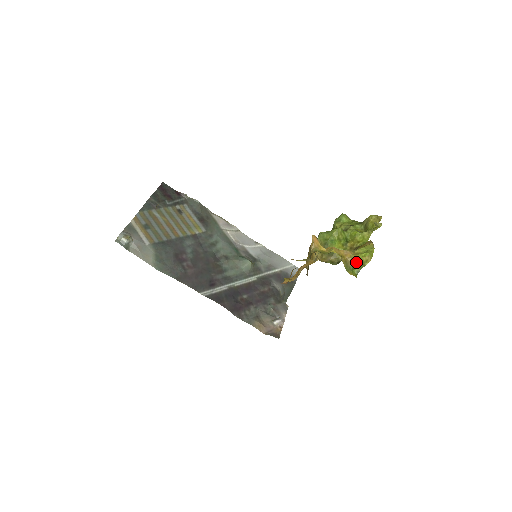
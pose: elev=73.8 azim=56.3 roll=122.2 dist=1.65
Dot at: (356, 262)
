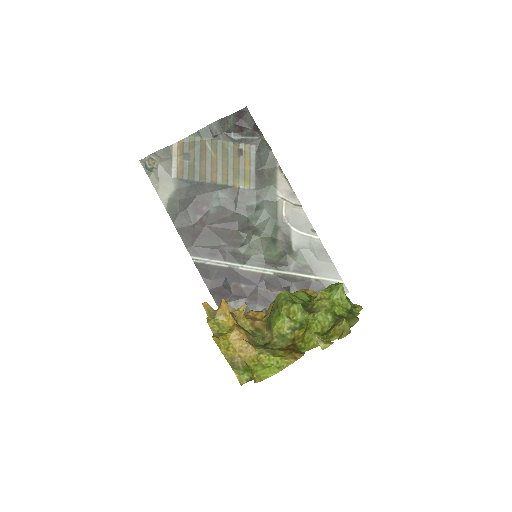
Dot at: (249, 368)
